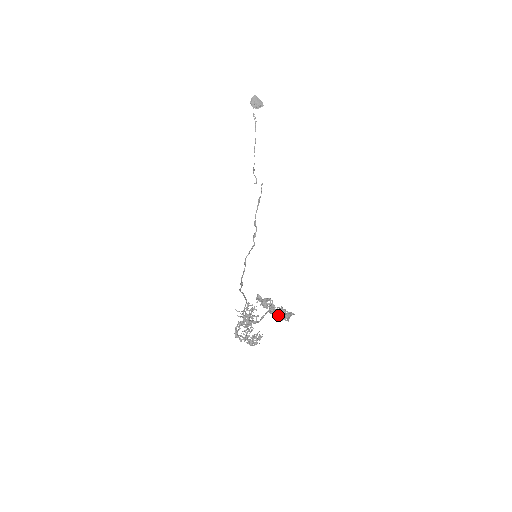
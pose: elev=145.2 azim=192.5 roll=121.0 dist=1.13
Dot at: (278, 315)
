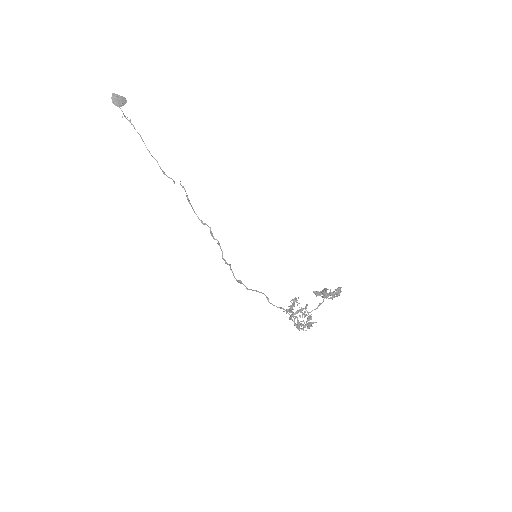
Dot at: (337, 296)
